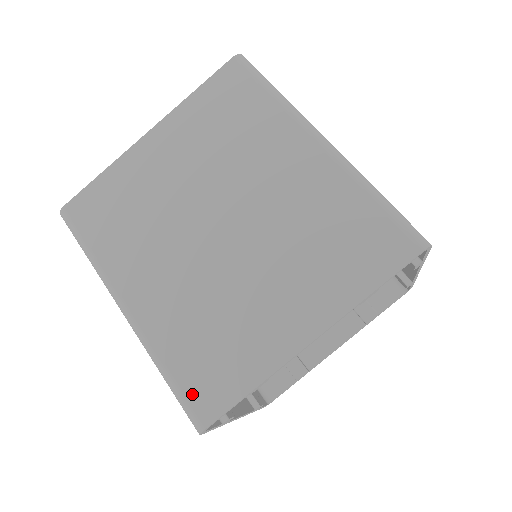
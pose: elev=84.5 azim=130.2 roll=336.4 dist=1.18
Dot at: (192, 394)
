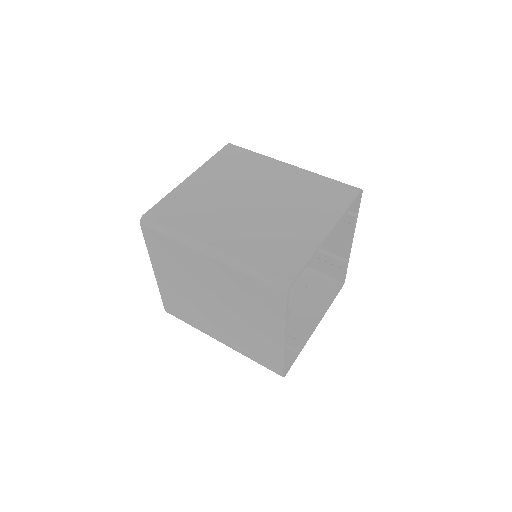
Dot at: (275, 271)
